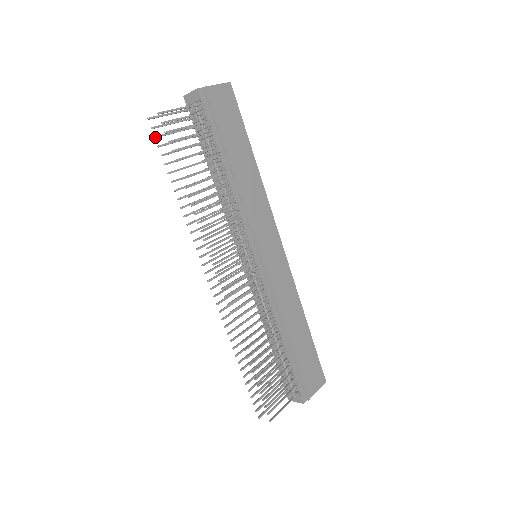
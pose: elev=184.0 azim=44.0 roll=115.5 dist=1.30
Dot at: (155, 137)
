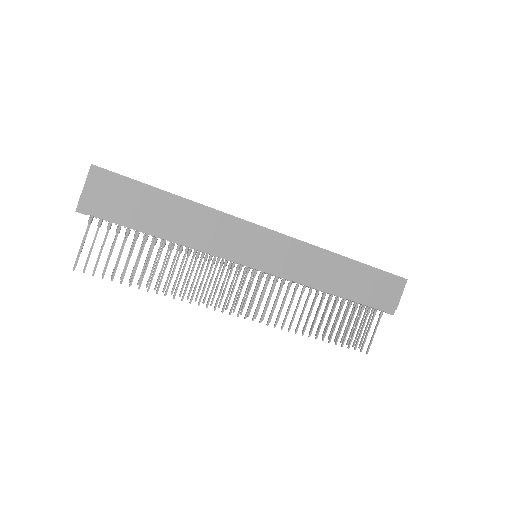
Dot at: occluded
